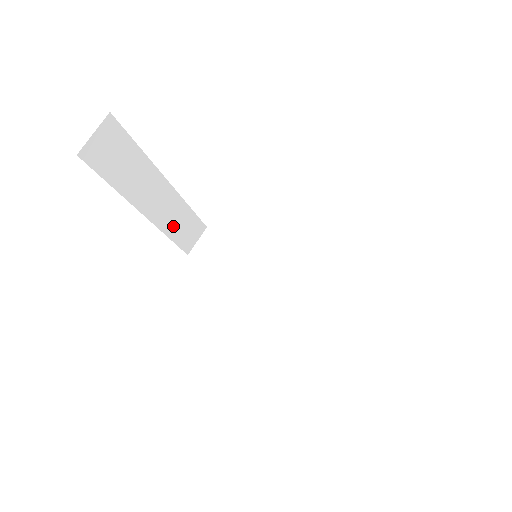
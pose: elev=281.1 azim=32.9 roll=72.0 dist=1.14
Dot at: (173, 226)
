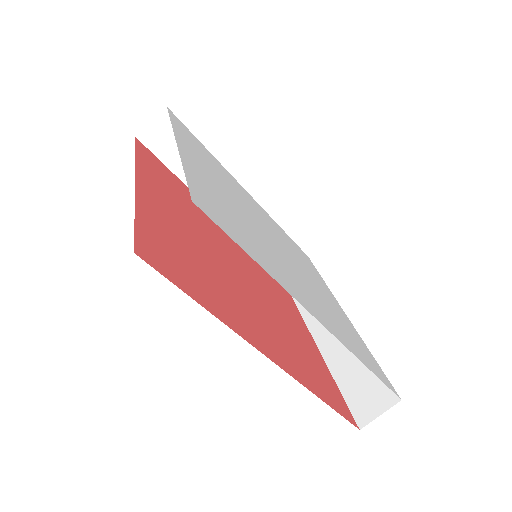
Dot at: occluded
